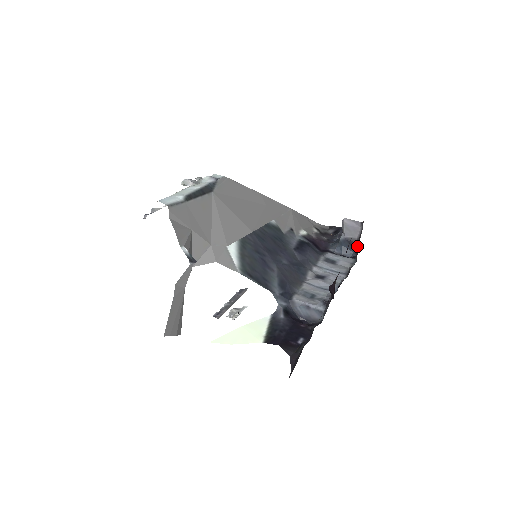
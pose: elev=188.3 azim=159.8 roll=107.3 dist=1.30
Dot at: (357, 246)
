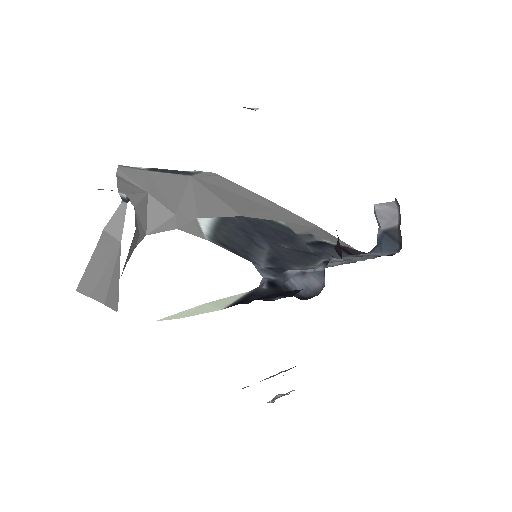
Dot at: occluded
